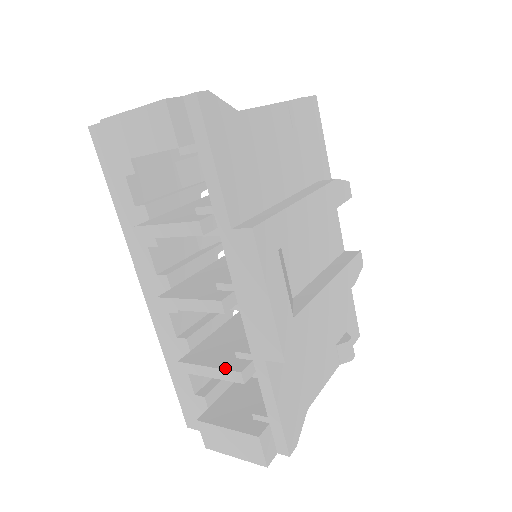
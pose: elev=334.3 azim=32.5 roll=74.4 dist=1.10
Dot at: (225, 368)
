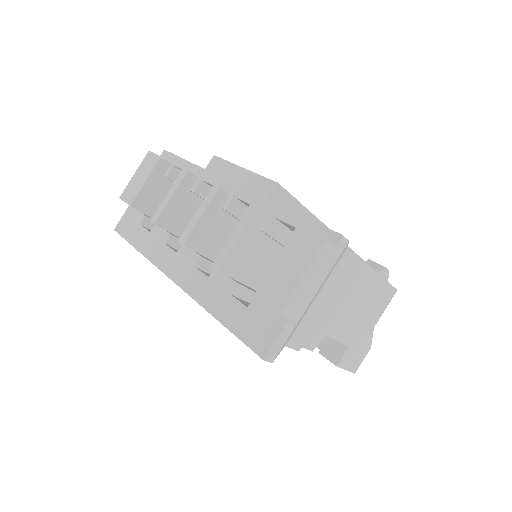
Dot at: (242, 219)
